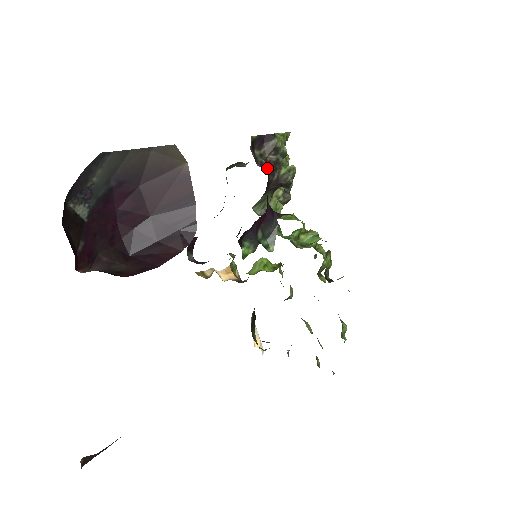
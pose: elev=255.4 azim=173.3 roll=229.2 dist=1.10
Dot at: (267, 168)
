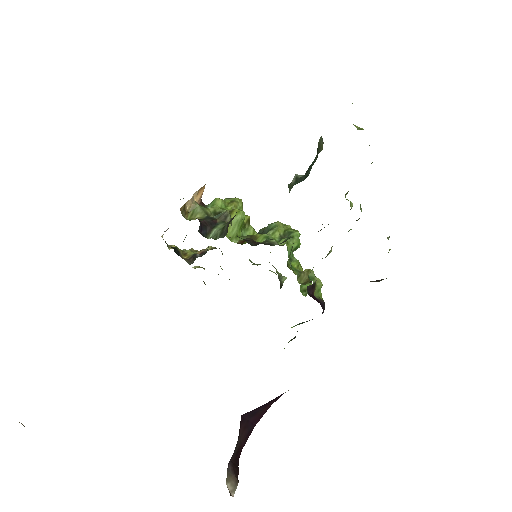
Dot at: occluded
